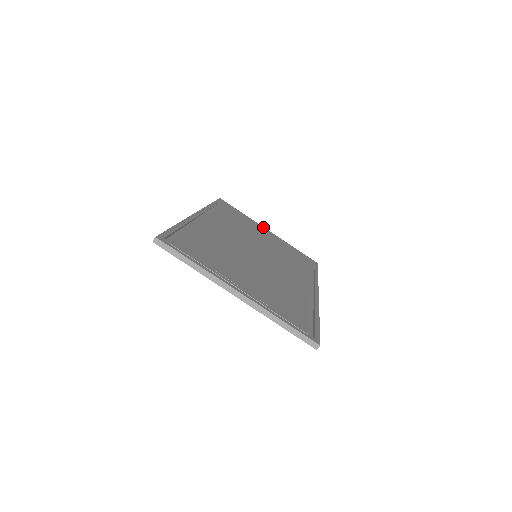
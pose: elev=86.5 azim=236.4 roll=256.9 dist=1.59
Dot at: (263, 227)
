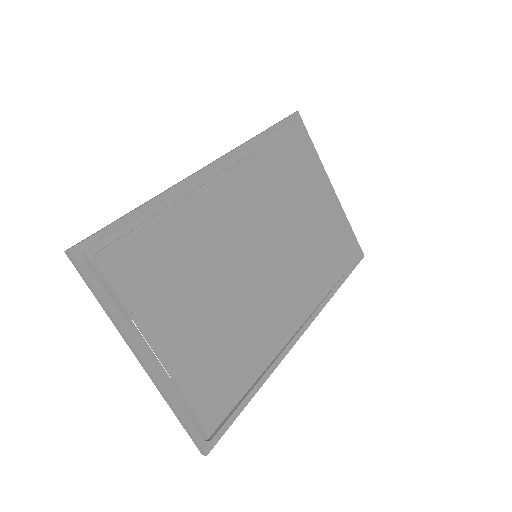
Dot at: (328, 179)
